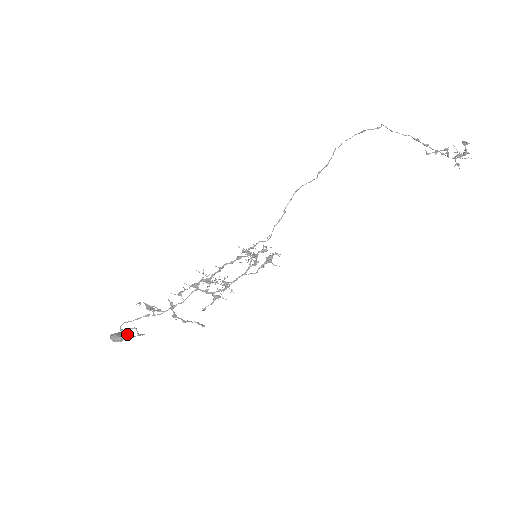
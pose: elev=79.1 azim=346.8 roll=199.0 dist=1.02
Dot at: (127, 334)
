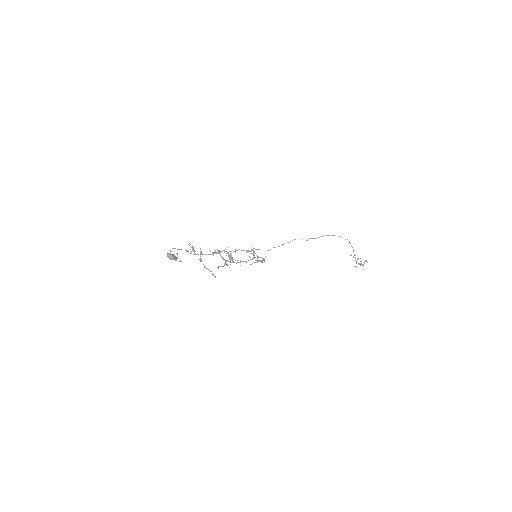
Dot at: (177, 258)
